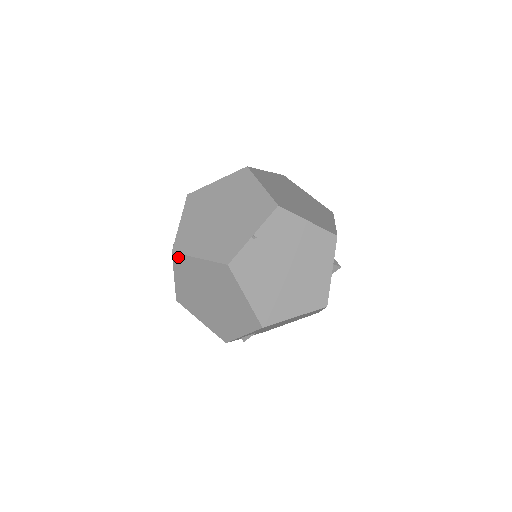
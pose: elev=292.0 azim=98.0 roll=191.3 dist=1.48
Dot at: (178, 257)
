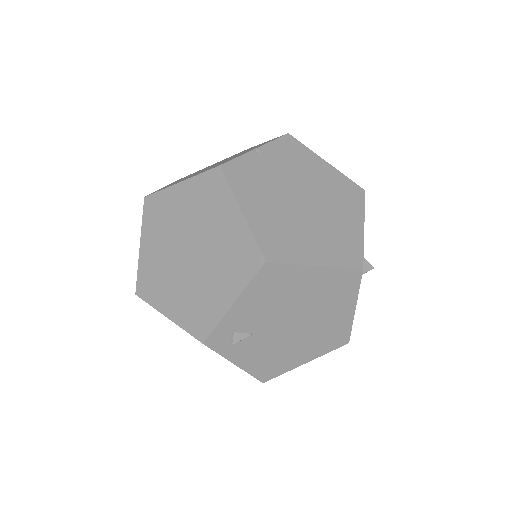
Dot at: (151, 200)
